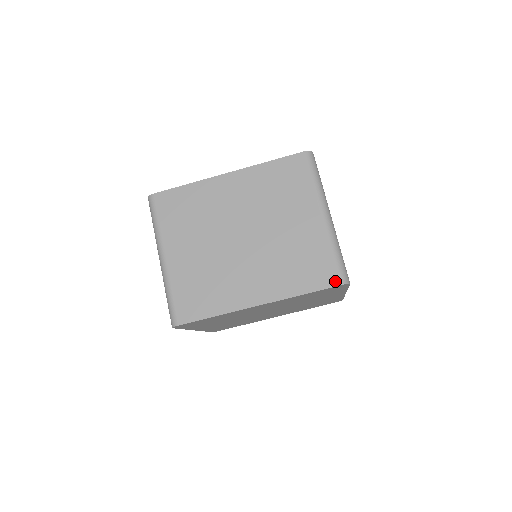
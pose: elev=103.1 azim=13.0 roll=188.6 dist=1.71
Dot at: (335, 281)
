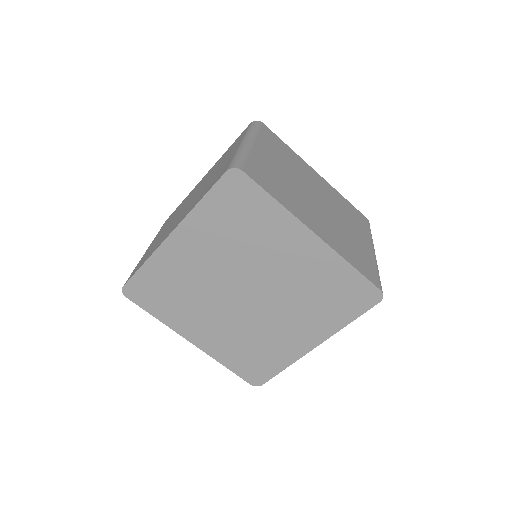
Dot at: (377, 284)
